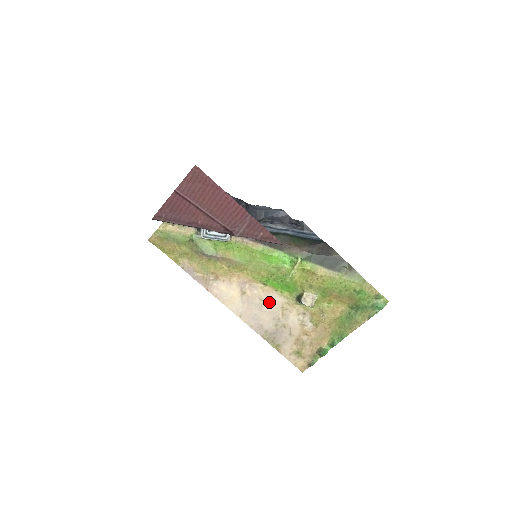
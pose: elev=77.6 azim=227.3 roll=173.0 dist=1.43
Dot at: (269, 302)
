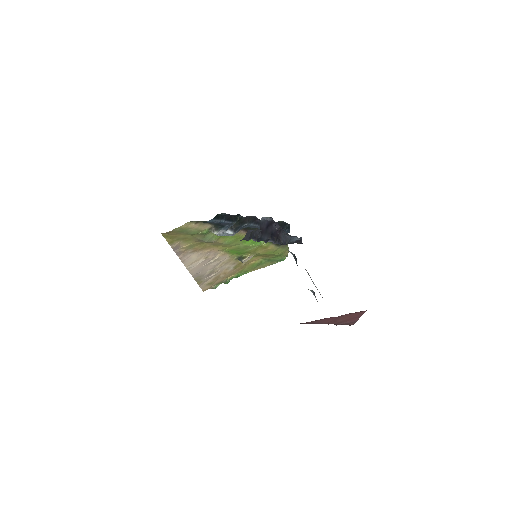
Dot at: (218, 260)
